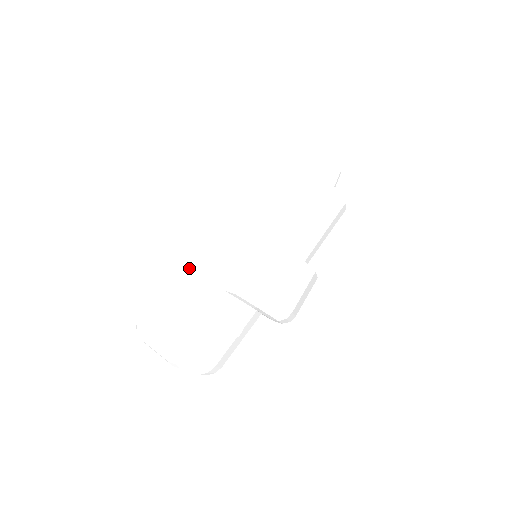
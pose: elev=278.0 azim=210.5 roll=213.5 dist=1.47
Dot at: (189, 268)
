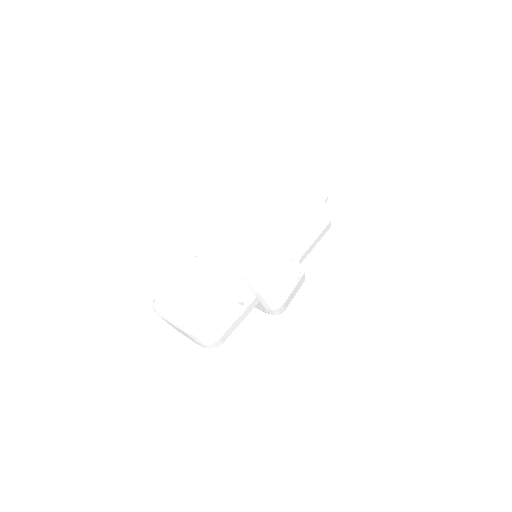
Dot at: (202, 257)
